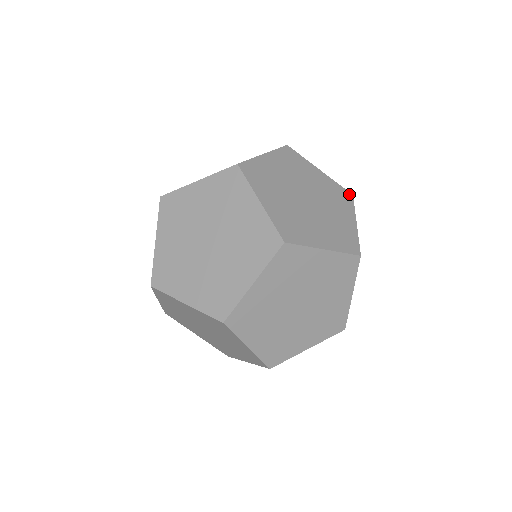
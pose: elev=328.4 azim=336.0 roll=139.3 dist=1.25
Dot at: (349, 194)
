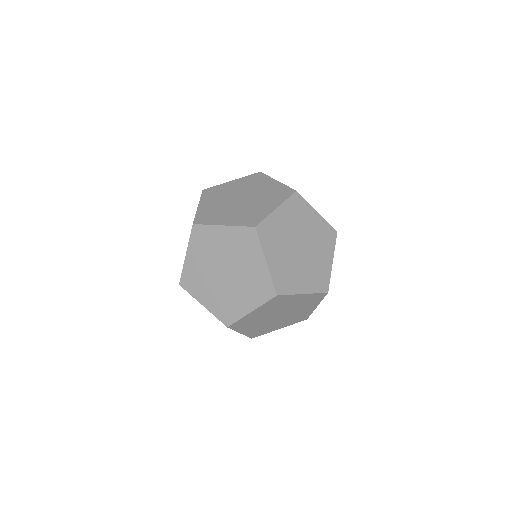
Dot at: (292, 191)
